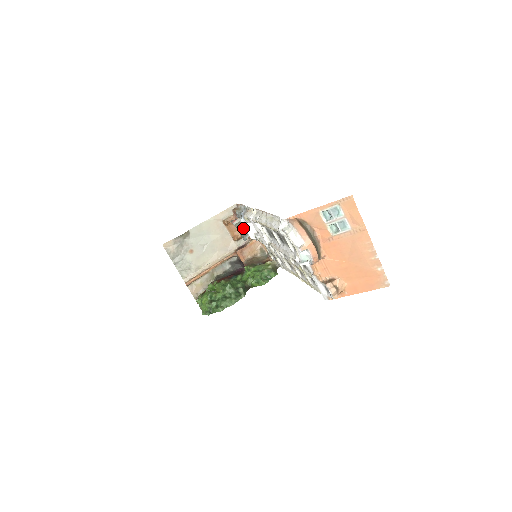
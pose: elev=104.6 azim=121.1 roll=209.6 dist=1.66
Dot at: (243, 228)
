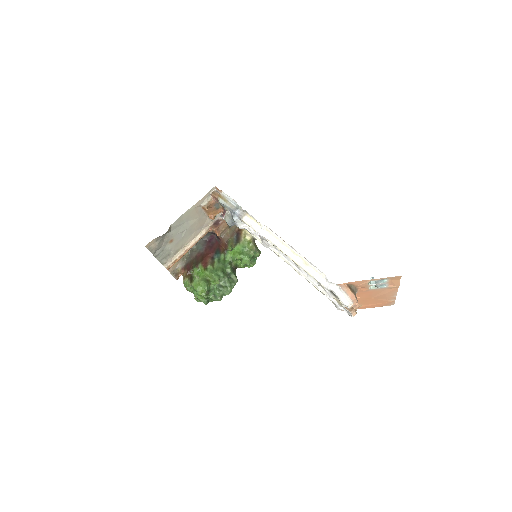
Dot at: (234, 223)
